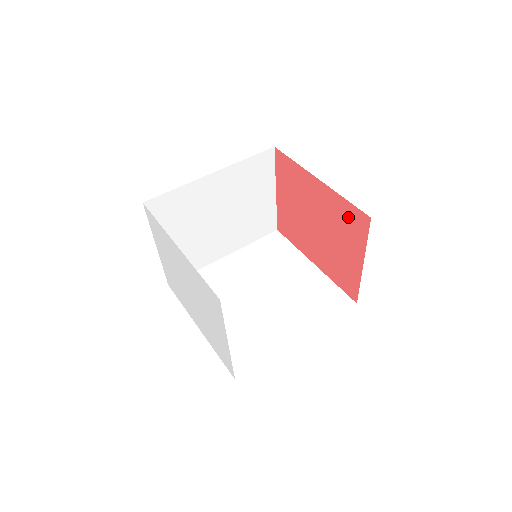
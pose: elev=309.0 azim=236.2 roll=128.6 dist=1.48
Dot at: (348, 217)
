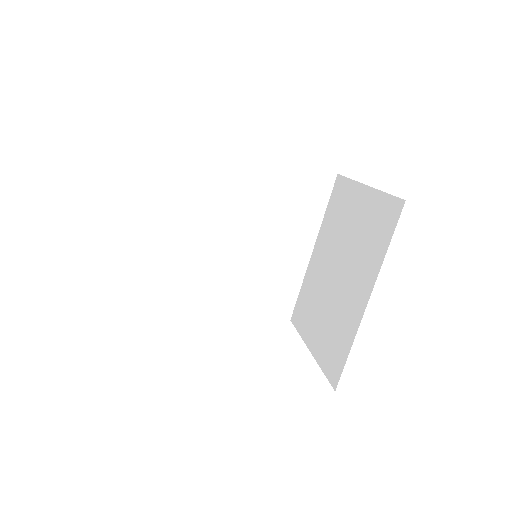
Dot at: occluded
